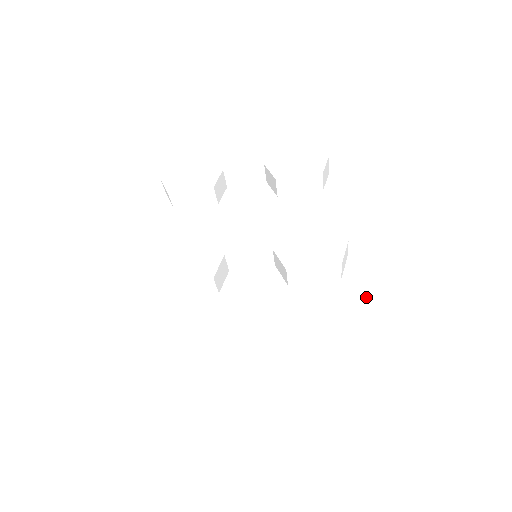
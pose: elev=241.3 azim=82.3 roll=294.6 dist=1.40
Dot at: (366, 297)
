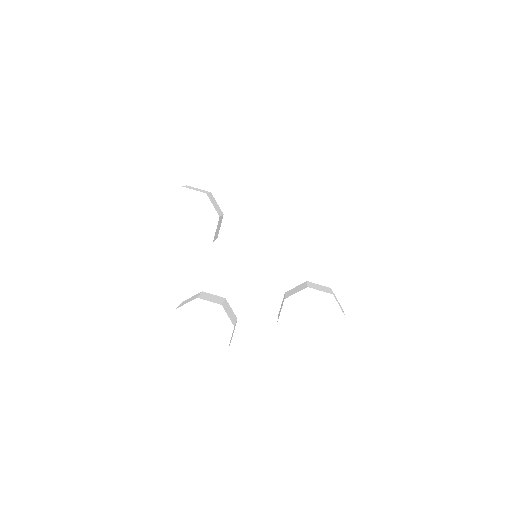
Dot at: (354, 349)
